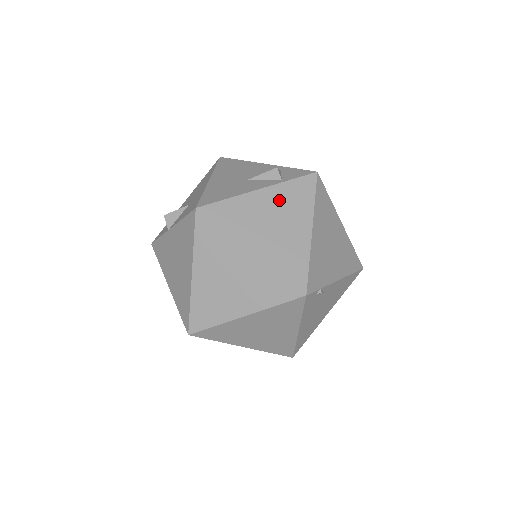
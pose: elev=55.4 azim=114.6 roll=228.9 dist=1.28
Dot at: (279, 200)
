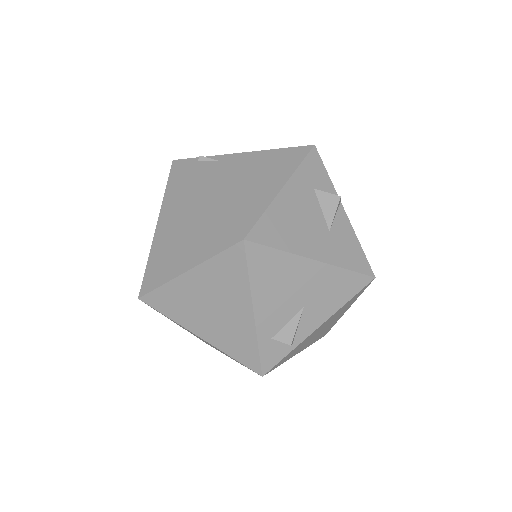
Dot at: occluded
